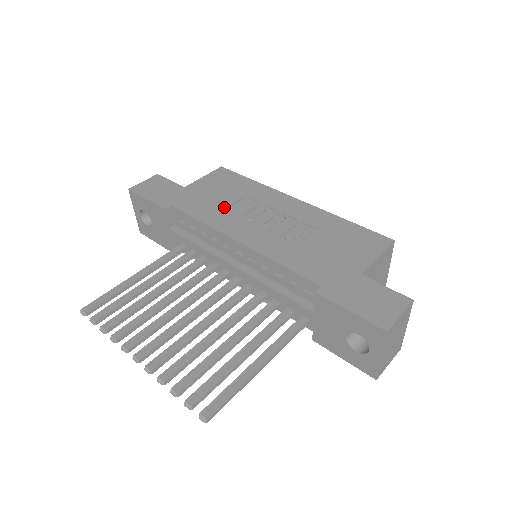
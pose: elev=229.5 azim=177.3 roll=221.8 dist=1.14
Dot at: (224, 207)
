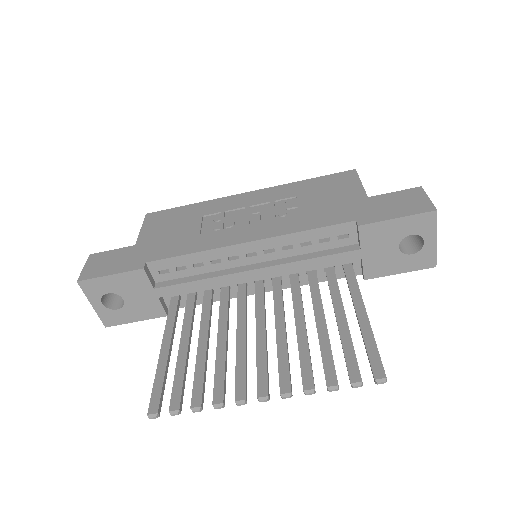
Dot at: (197, 232)
